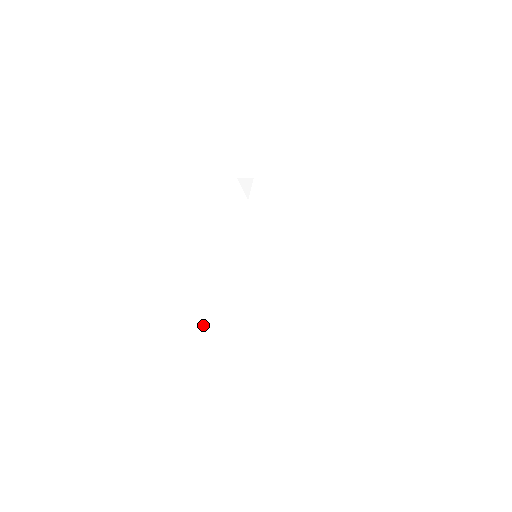
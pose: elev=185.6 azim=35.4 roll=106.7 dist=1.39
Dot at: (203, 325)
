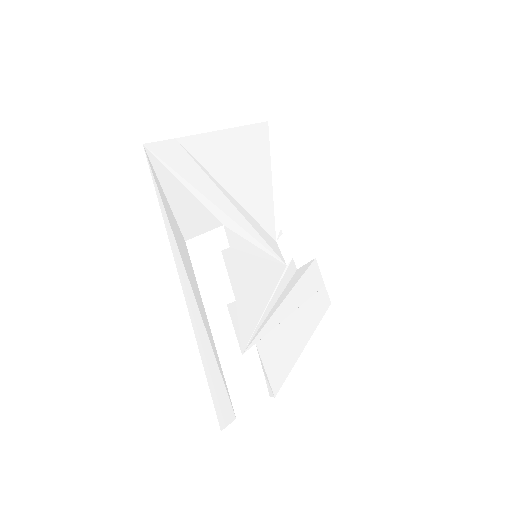
Dot at: (175, 216)
